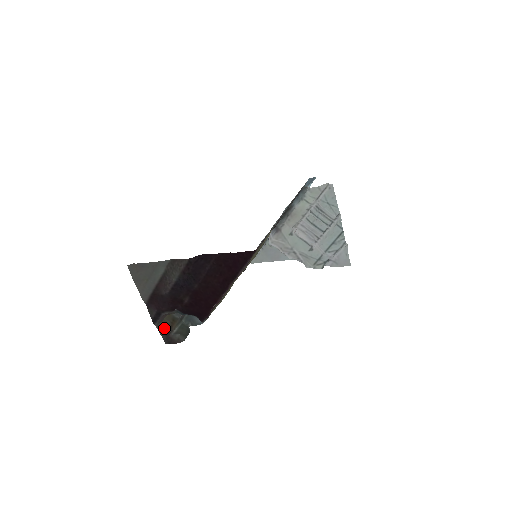
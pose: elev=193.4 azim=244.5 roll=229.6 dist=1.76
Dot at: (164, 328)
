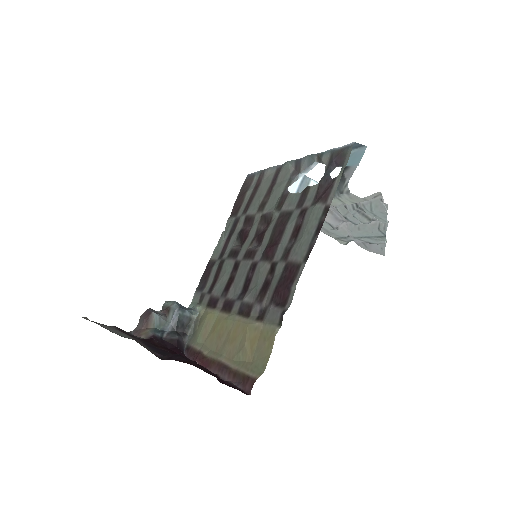
Dot at: occluded
